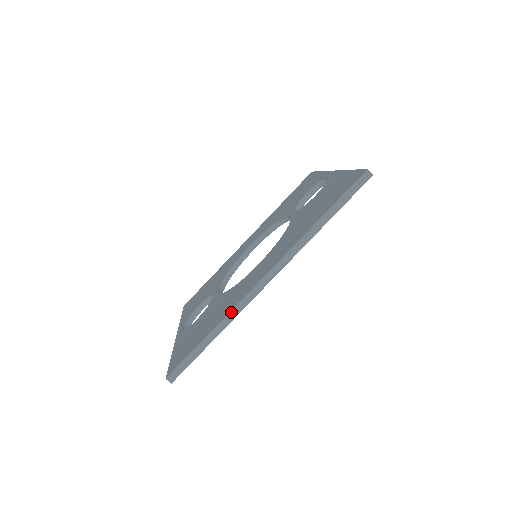
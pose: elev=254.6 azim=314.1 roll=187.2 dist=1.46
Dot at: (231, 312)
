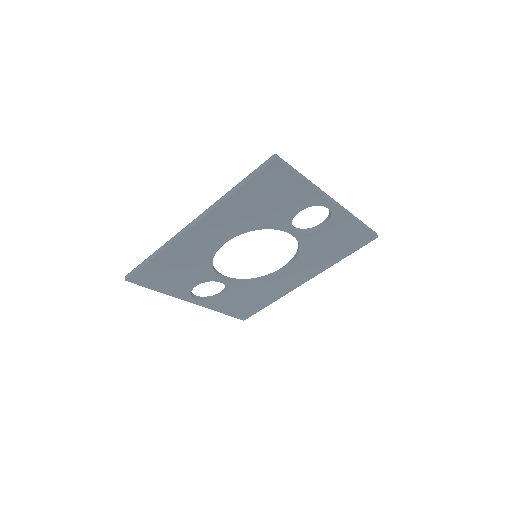
Dot at: (168, 242)
